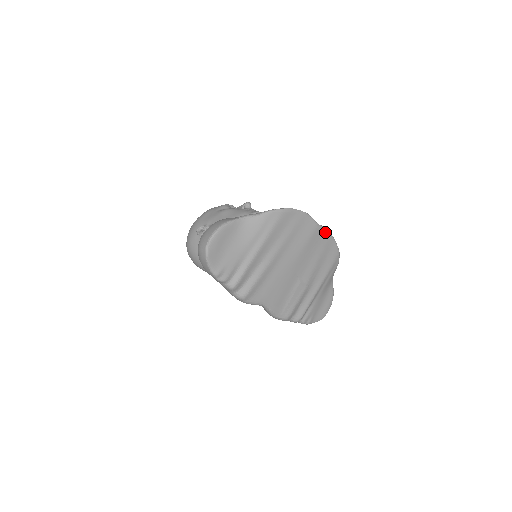
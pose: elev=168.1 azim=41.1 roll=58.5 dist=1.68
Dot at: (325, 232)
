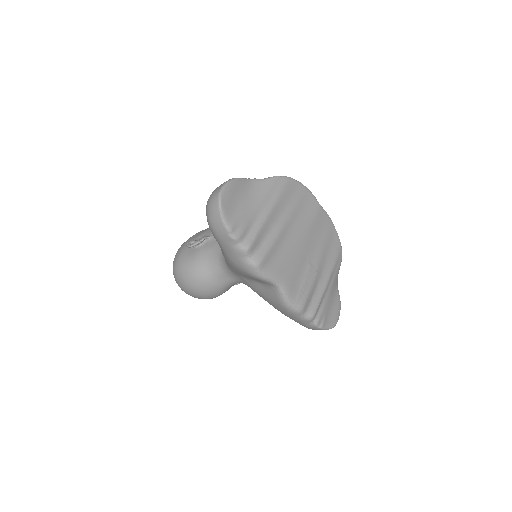
Dot at: (327, 217)
